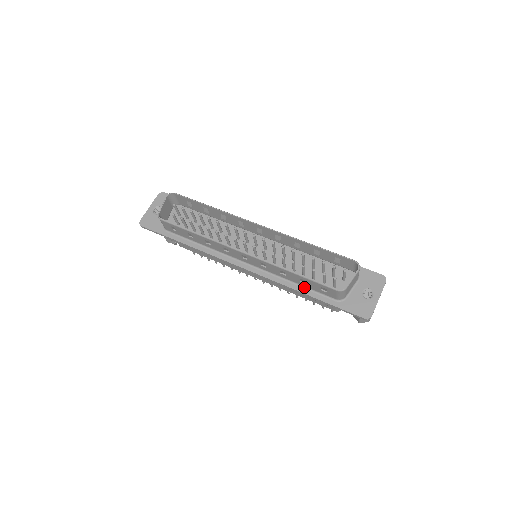
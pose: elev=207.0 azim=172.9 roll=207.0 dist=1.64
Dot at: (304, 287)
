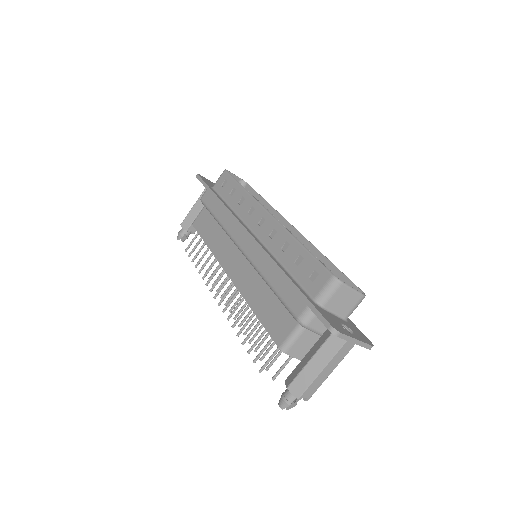
Dot at: (289, 273)
